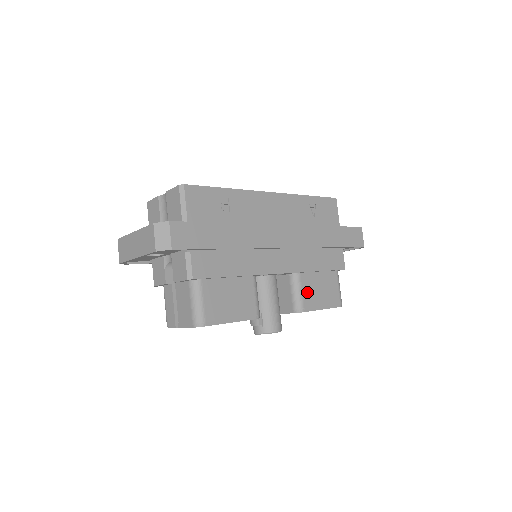
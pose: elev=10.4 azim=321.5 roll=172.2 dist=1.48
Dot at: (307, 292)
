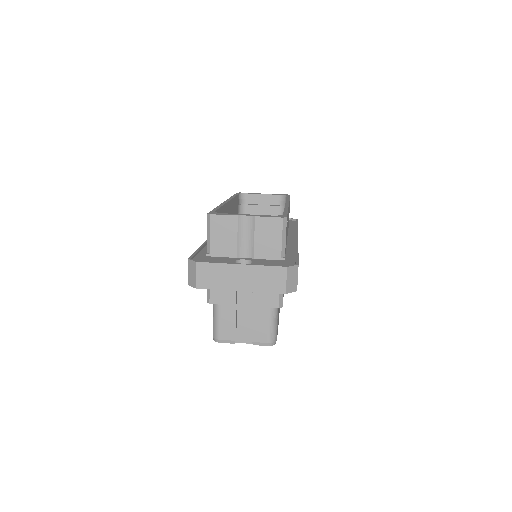
Dot at: occluded
